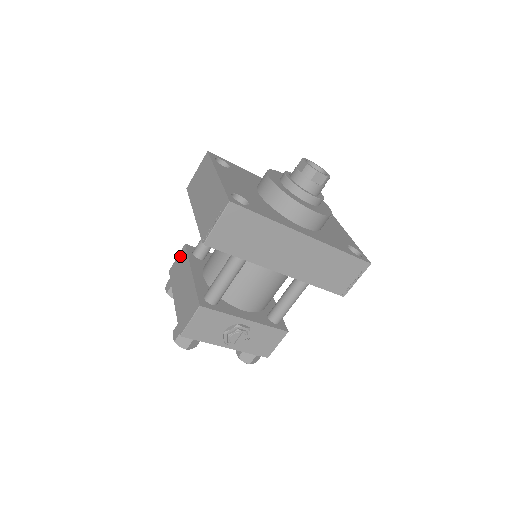
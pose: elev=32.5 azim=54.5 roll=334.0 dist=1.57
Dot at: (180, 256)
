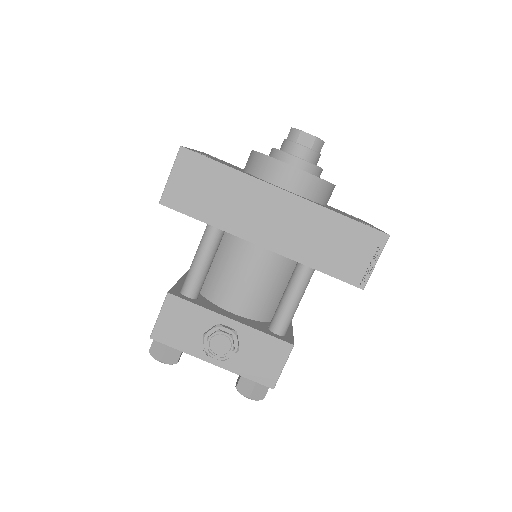
Dot at: occluded
